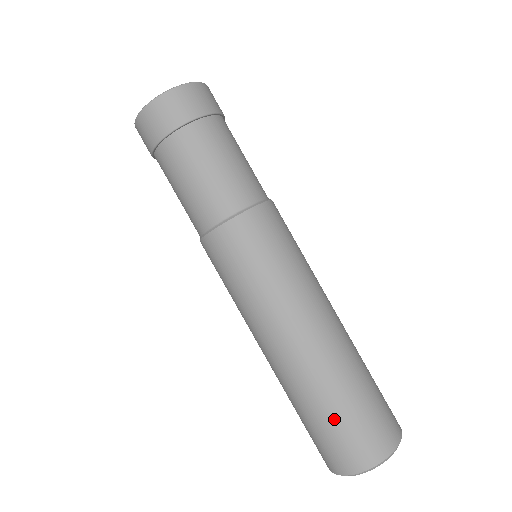
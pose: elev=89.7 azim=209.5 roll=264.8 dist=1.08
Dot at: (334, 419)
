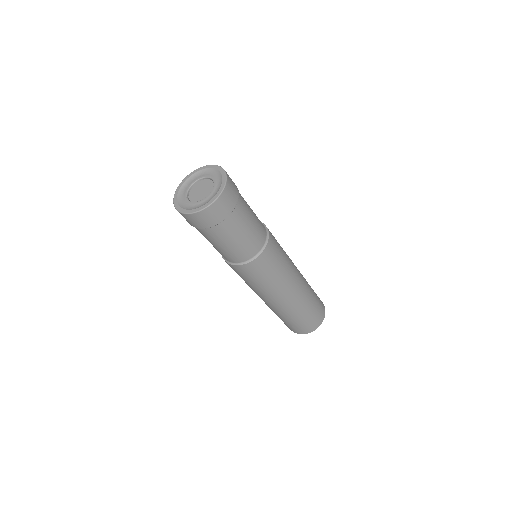
Dot at: (282, 320)
